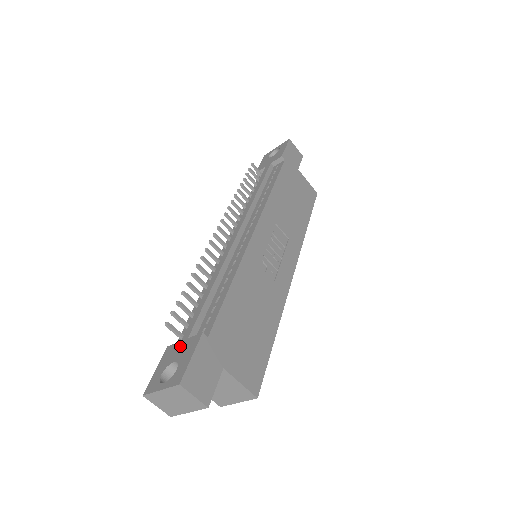
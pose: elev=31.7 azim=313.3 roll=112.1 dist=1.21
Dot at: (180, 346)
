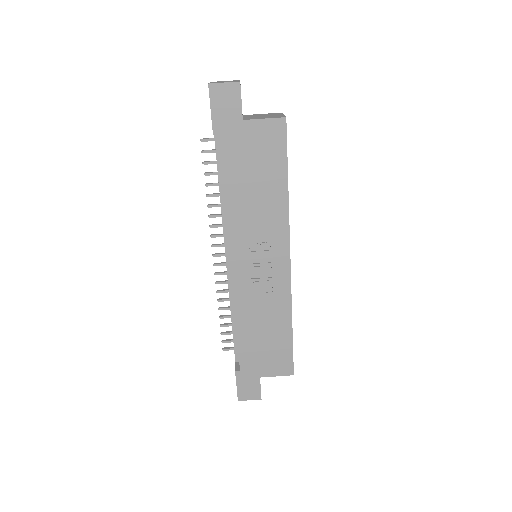
Dot at: occluded
